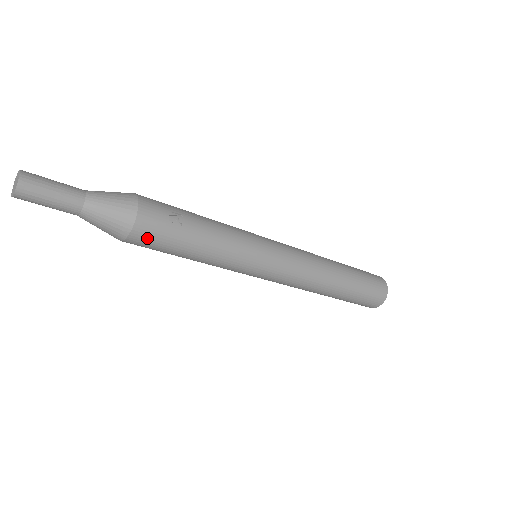
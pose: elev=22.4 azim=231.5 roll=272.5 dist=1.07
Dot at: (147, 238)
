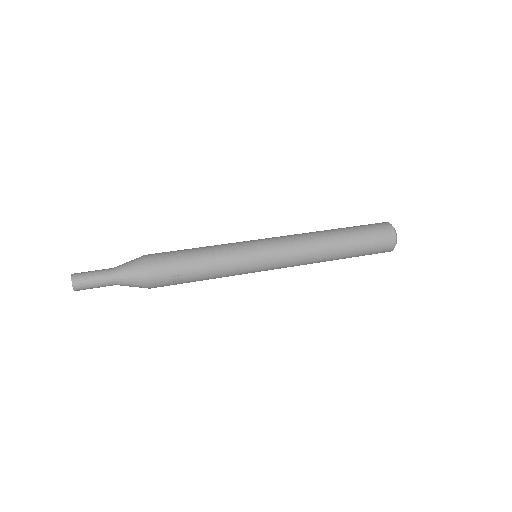
Dot at: occluded
